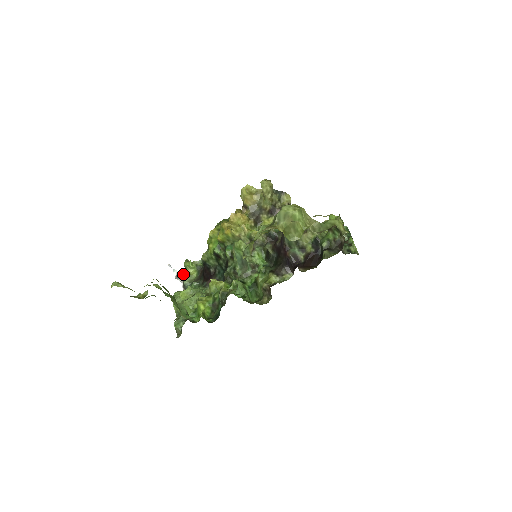
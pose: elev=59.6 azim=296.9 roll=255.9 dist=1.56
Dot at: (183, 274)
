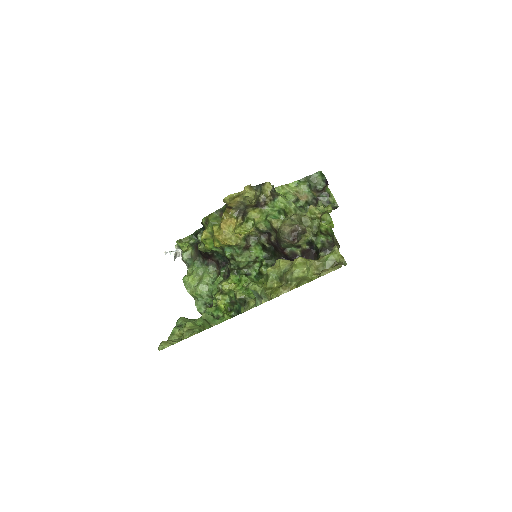
Dot at: (176, 246)
